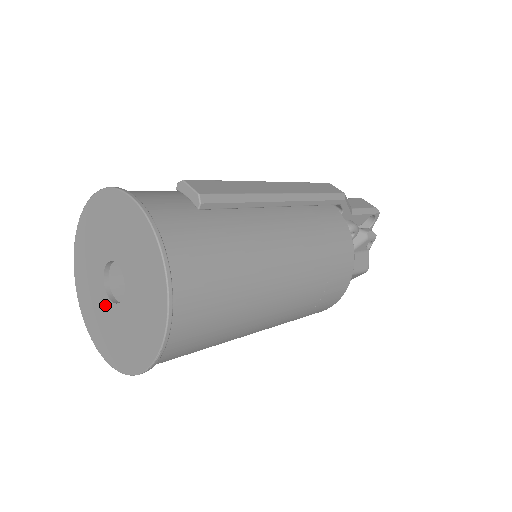
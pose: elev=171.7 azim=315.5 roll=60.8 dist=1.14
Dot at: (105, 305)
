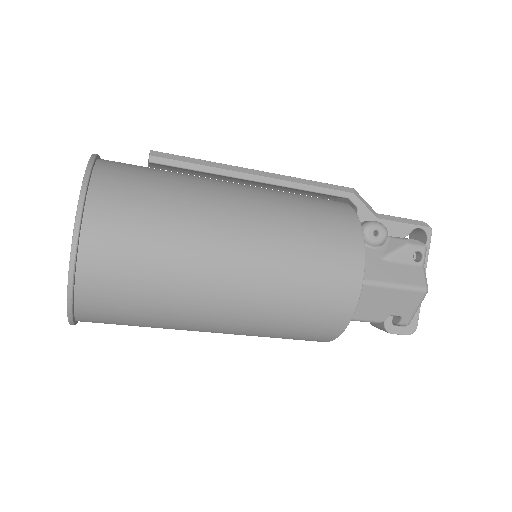
Dot at: occluded
